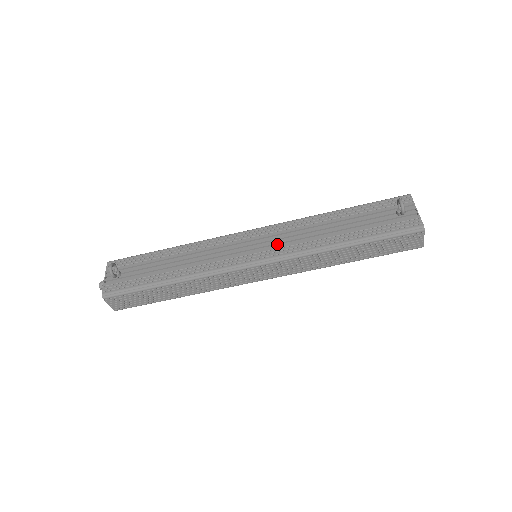
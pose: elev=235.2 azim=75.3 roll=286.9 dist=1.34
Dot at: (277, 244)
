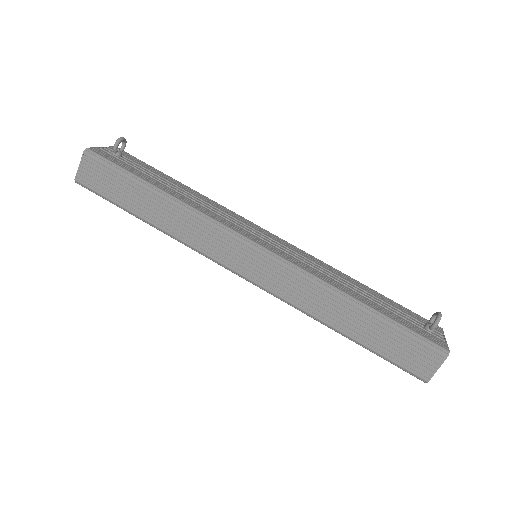
Dot at: occluded
